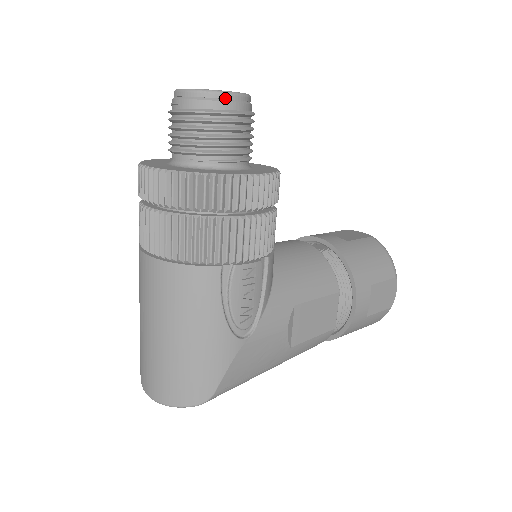
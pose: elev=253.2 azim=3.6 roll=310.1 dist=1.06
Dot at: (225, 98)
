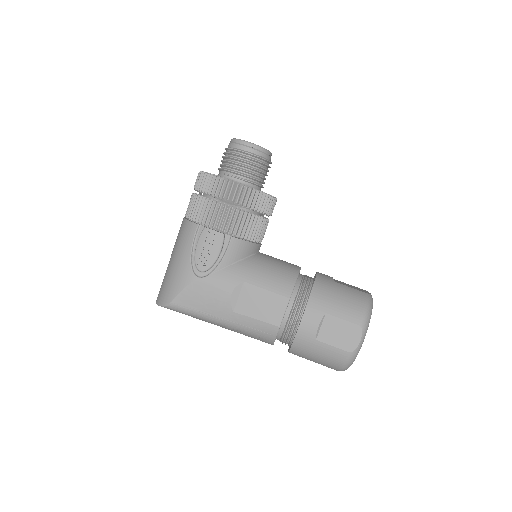
Dot at: (242, 143)
